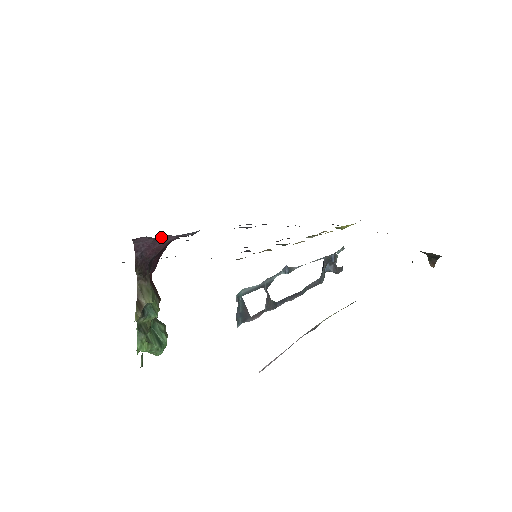
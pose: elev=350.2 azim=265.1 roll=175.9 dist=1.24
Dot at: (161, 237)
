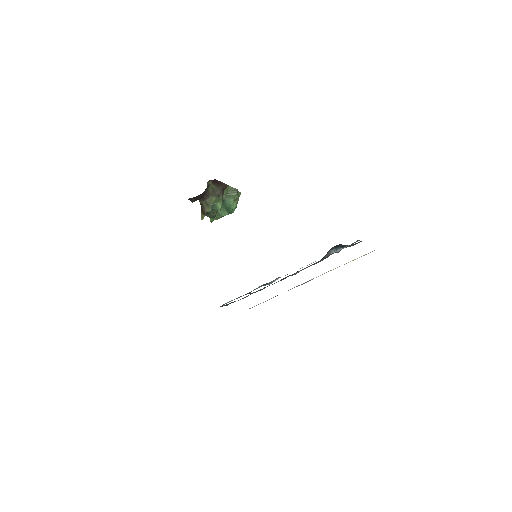
Dot at: occluded
